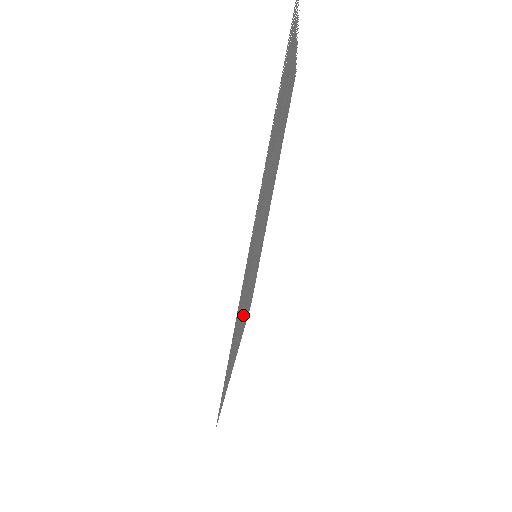
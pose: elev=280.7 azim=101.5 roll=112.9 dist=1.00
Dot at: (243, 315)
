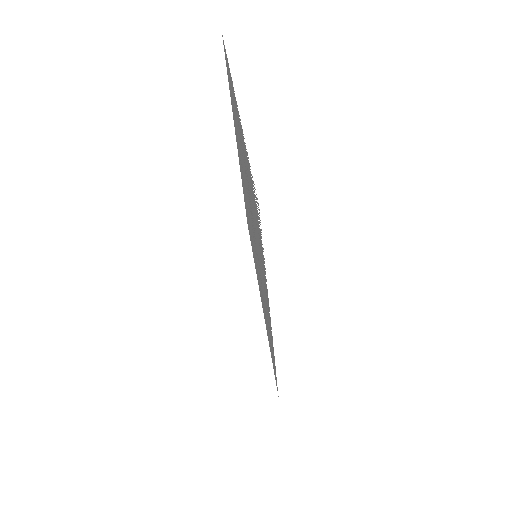
Dot at: (262, 300)
